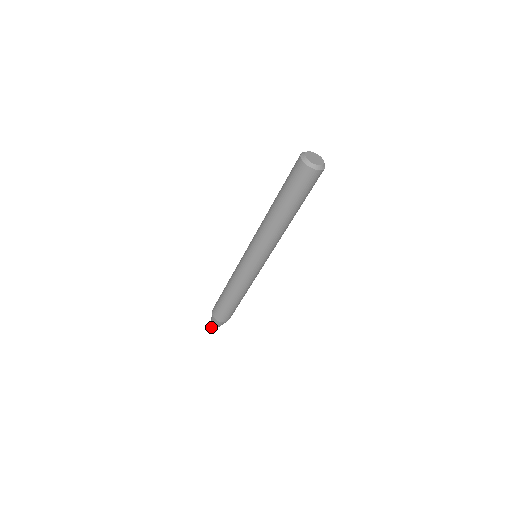
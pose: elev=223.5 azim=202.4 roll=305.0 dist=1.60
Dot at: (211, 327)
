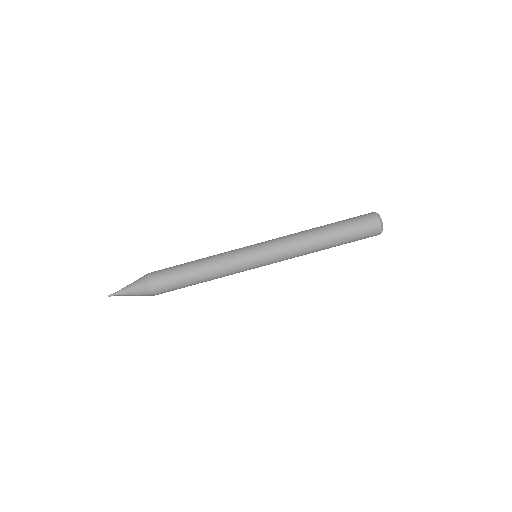
Dot at: (124, 288)
